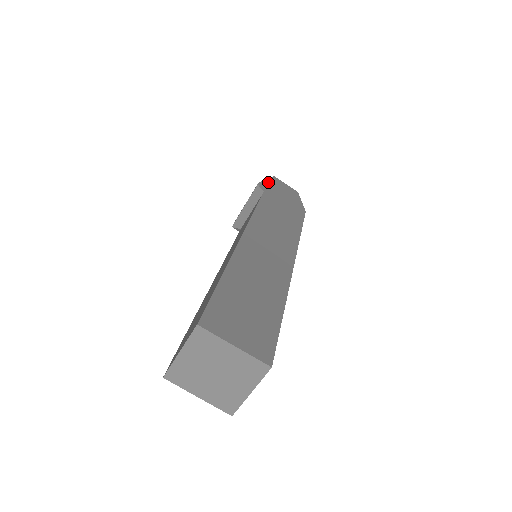
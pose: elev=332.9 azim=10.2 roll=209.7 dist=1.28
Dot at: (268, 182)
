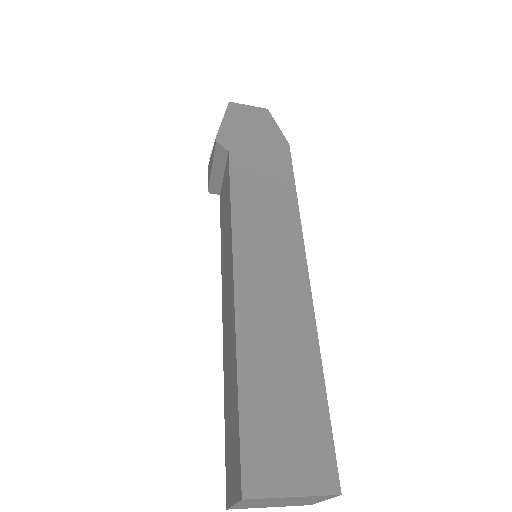
Dot at: (227, 123)
